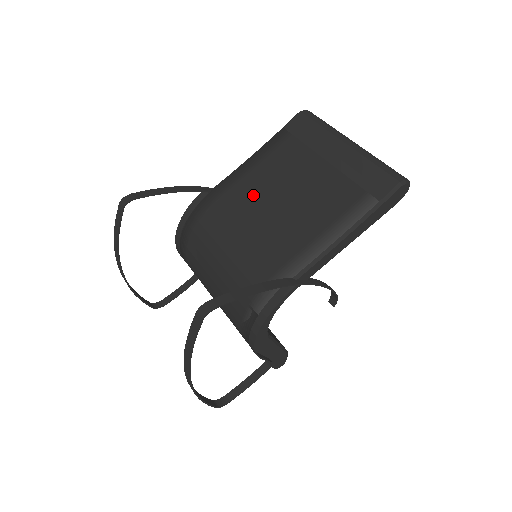
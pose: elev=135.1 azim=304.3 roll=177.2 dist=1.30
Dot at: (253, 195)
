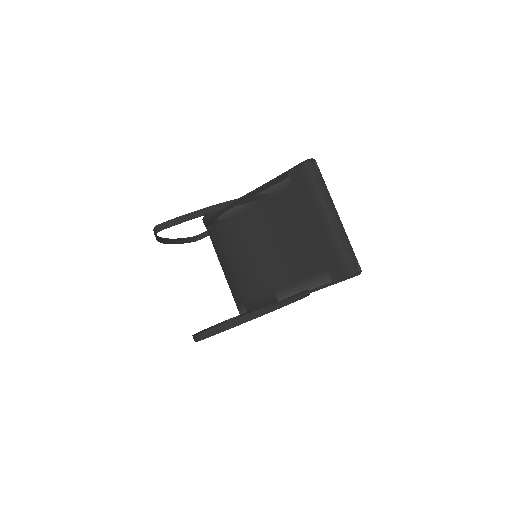
Dot at: (253, 228)
